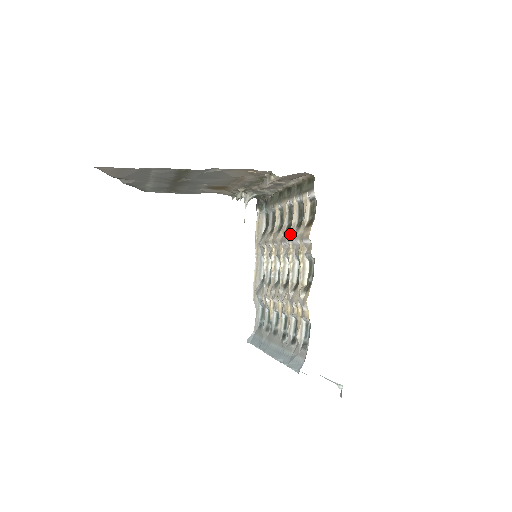
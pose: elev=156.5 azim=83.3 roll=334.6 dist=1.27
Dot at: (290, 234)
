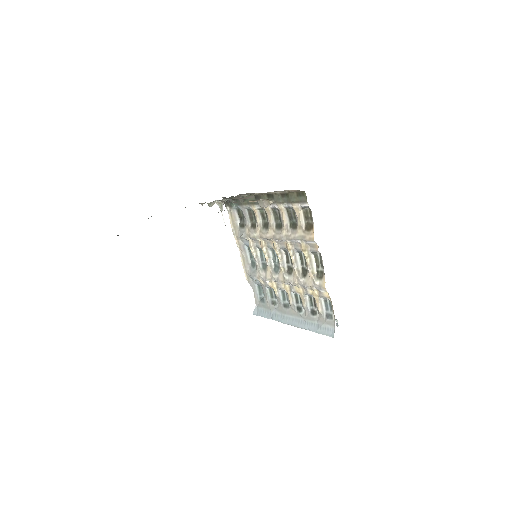
Dot at: (286, 234)
